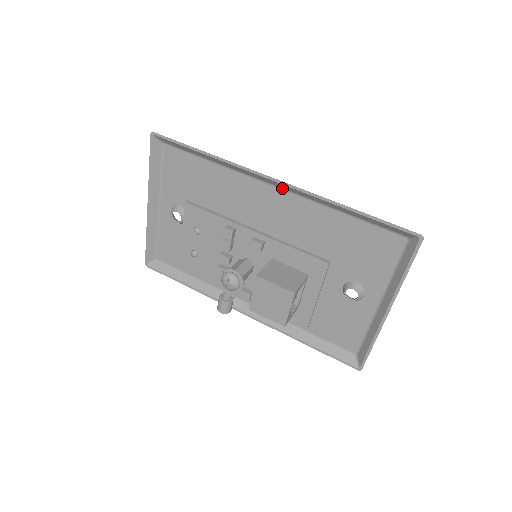
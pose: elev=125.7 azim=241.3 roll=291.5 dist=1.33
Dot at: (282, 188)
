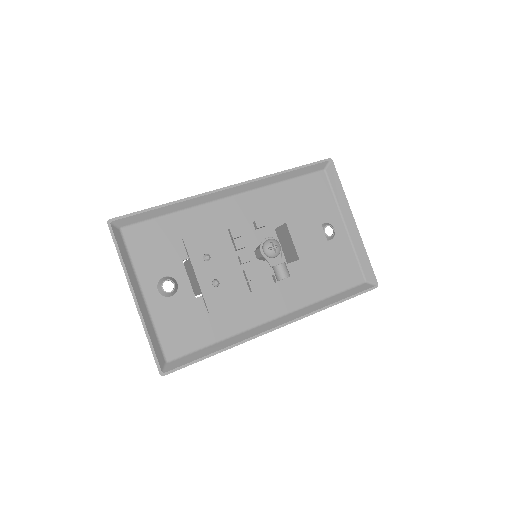
Dot at: (236, 194)
